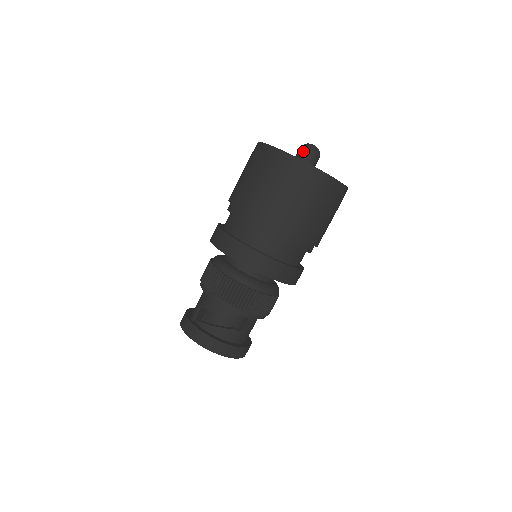
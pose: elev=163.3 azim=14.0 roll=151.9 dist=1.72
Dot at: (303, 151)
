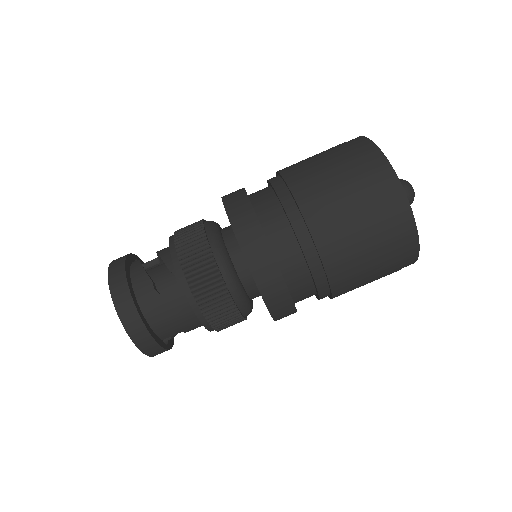
Dot at: occluded
